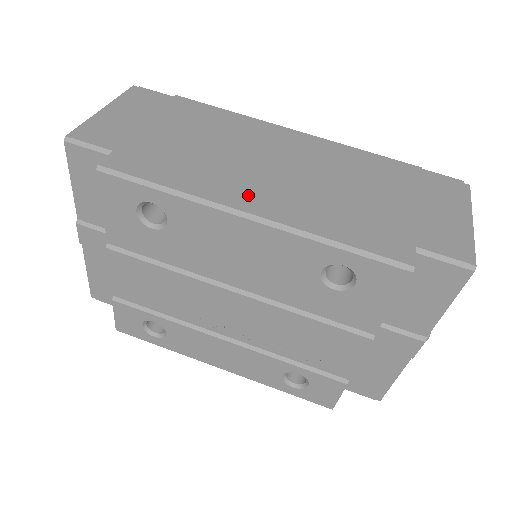
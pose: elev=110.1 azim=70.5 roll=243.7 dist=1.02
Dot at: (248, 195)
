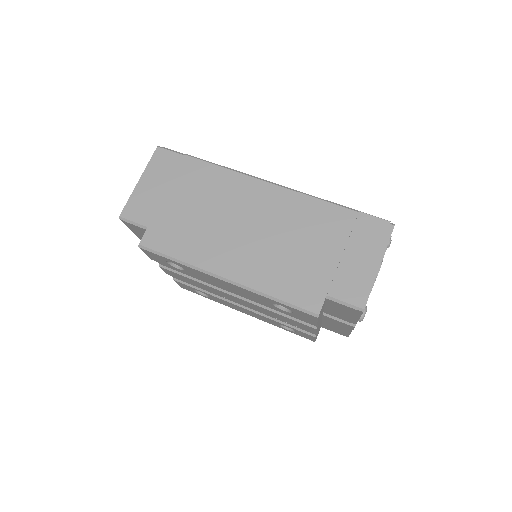
Dot at: (225, 261)
